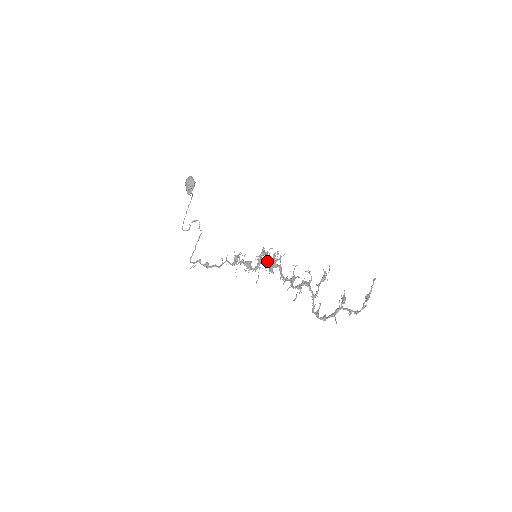
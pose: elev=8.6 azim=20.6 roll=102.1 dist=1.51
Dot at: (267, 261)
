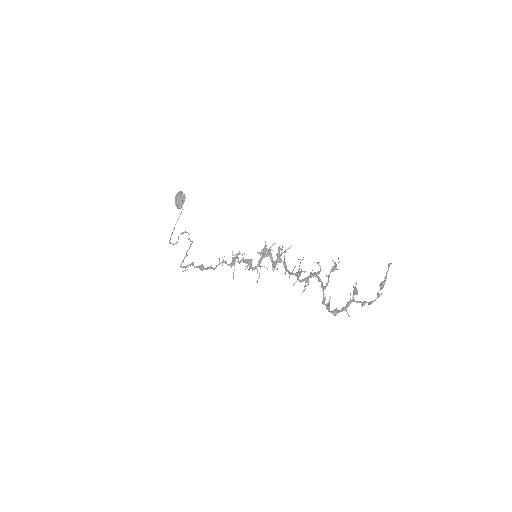
Dot at: (270, 257)
